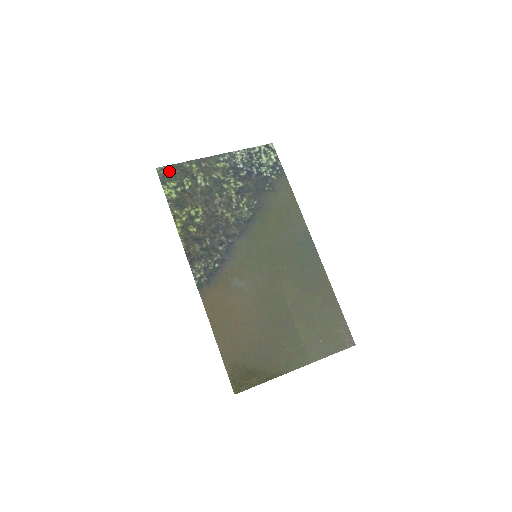
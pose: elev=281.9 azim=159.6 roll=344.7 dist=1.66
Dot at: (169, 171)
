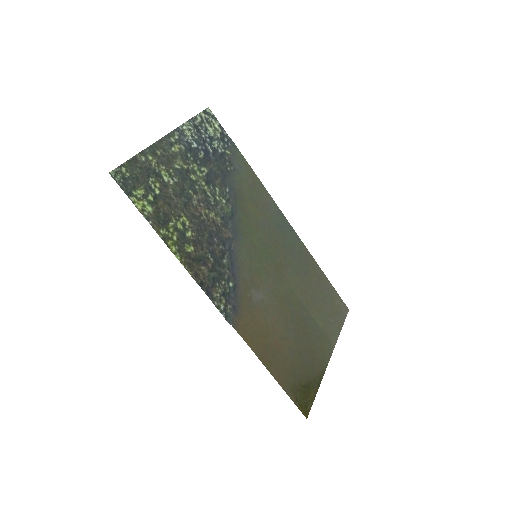
Dot at: (126, 173)
